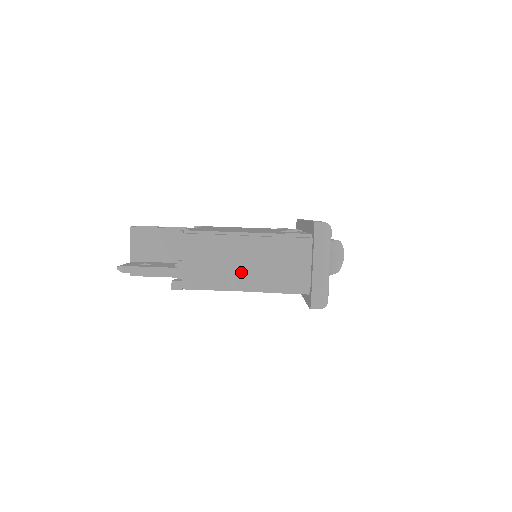
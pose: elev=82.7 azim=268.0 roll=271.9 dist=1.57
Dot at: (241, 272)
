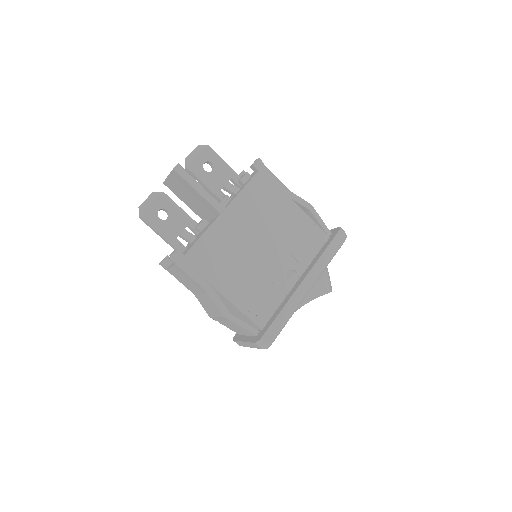
Dot at: (203, 301)
